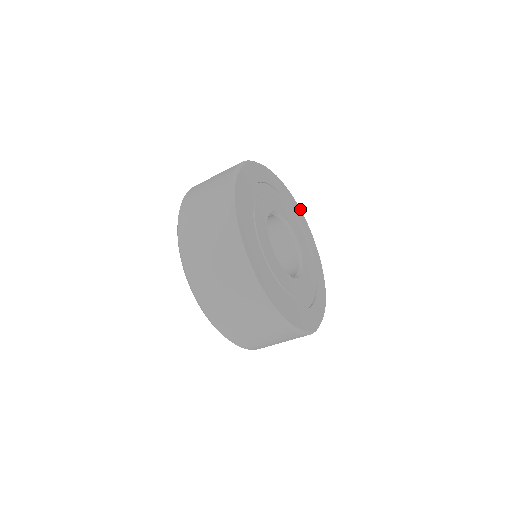
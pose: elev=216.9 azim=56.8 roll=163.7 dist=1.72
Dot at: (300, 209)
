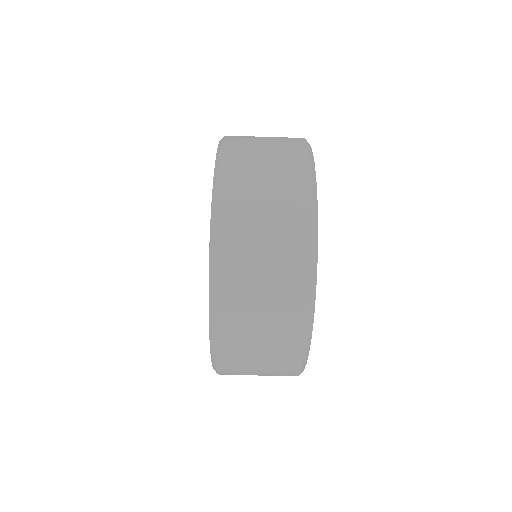
Dot at: occluded
